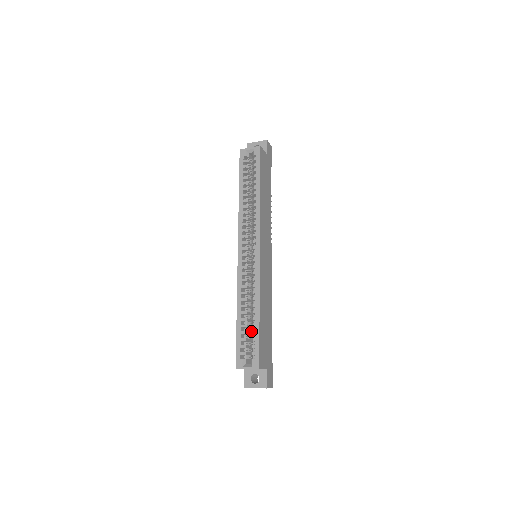
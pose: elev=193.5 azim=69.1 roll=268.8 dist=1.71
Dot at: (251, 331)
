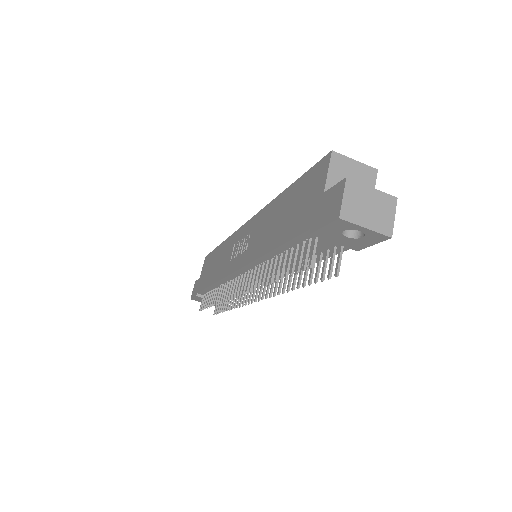
Dot at: occluded
